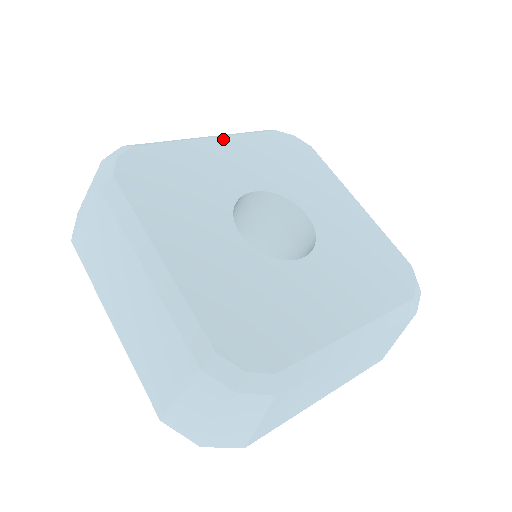
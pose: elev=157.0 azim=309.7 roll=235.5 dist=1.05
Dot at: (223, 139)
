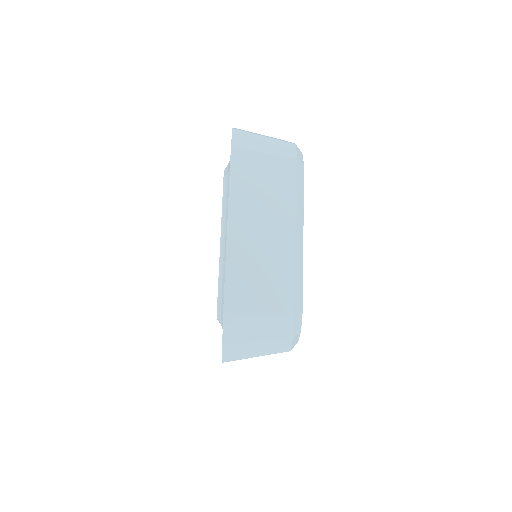
Dot at: occluded
